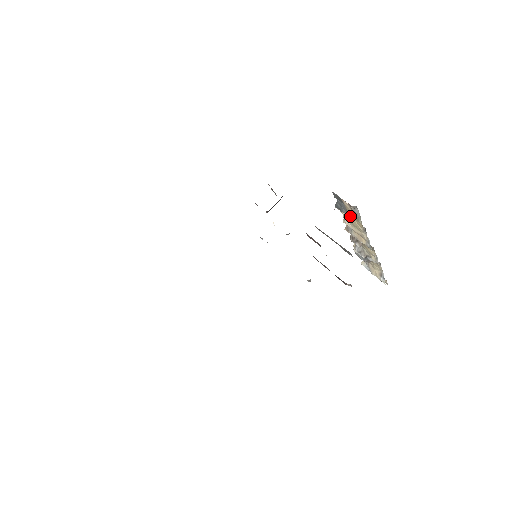
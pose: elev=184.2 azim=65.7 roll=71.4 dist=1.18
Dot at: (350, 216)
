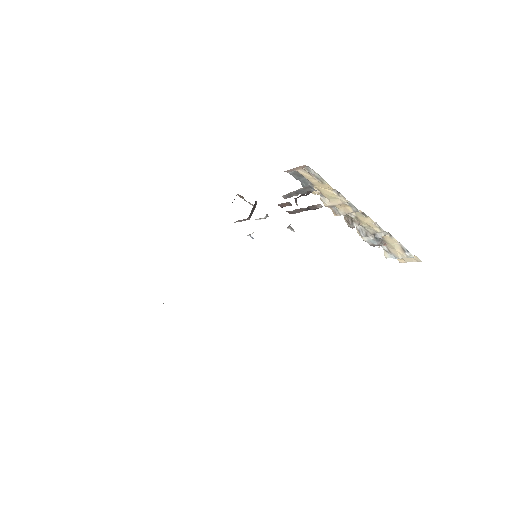
Dot at: (318, 187)
